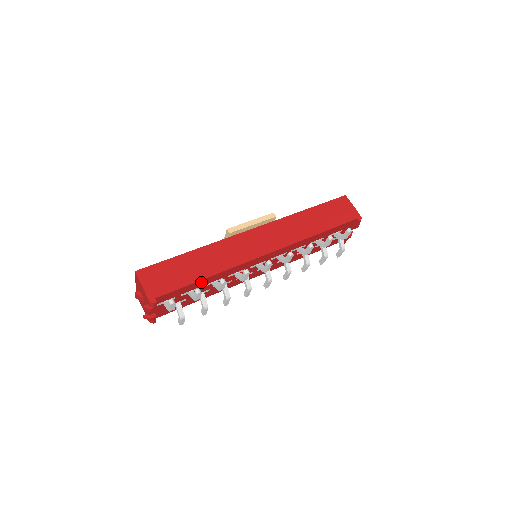
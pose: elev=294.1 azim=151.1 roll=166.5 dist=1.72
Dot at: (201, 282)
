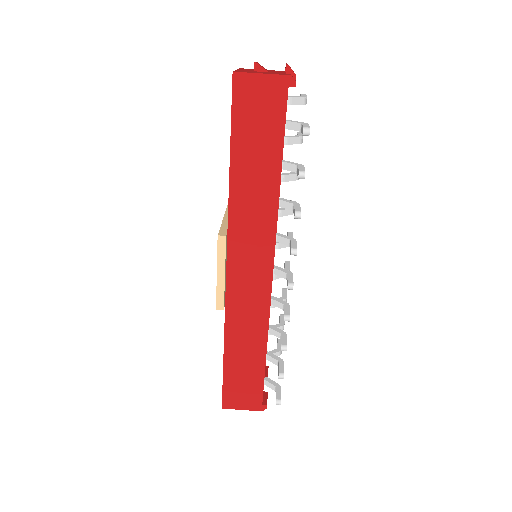
Dot at: occluded
